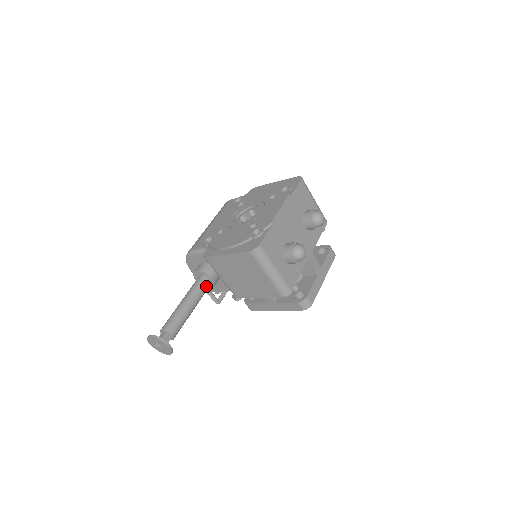
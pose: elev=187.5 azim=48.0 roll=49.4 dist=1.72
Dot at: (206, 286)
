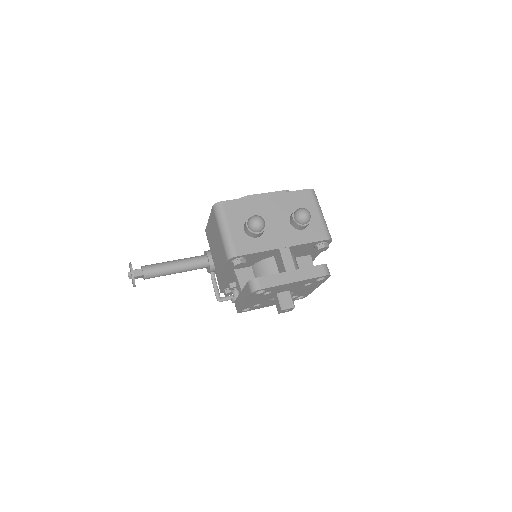
Dot at: (200, 261)
